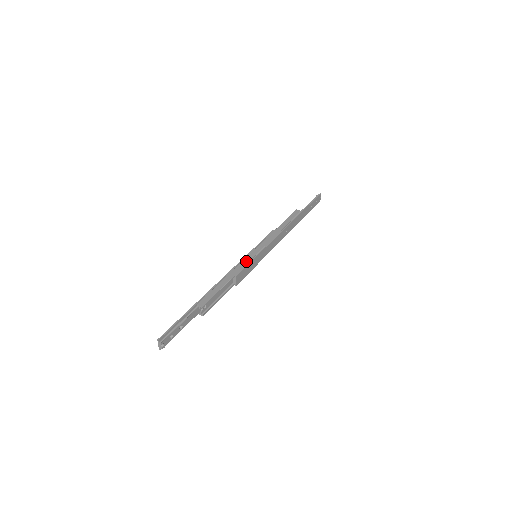
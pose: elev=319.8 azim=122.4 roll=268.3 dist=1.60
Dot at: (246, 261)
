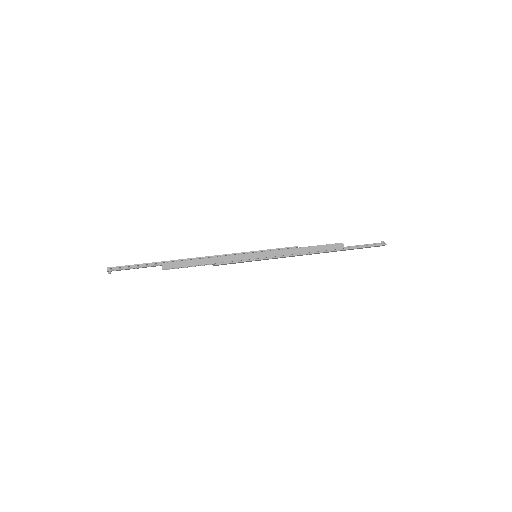
Dot at: (239, 258)
